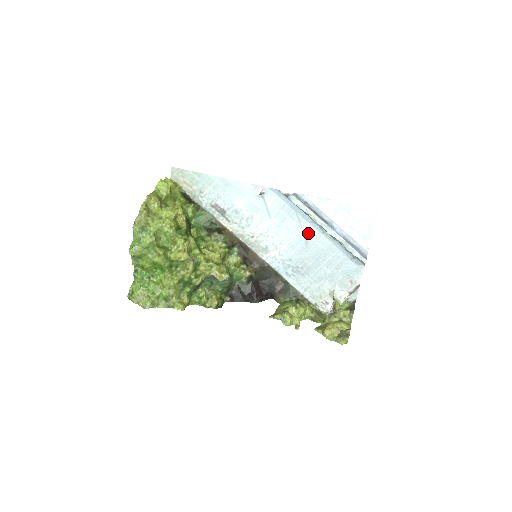
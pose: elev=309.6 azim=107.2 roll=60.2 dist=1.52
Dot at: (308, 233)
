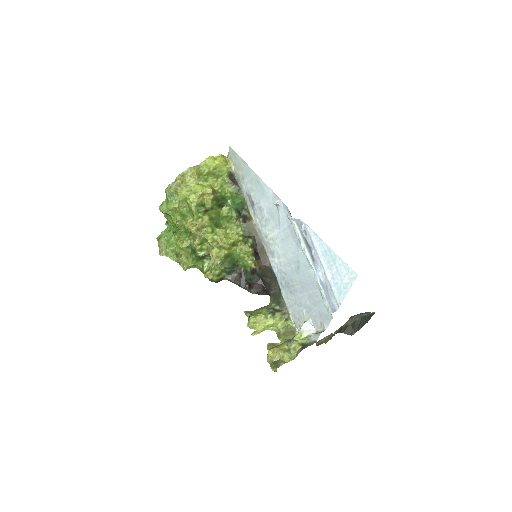
Dot at: (301, 260)
